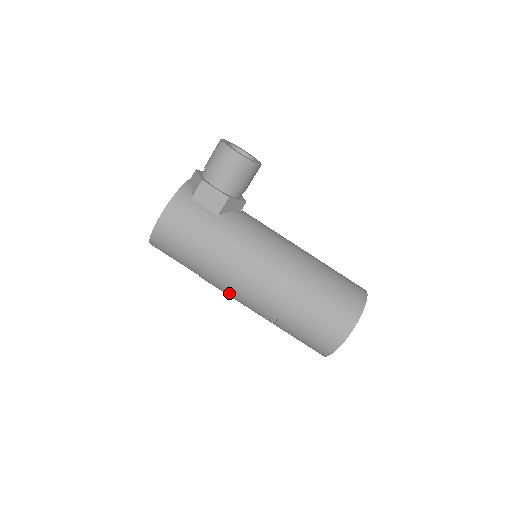
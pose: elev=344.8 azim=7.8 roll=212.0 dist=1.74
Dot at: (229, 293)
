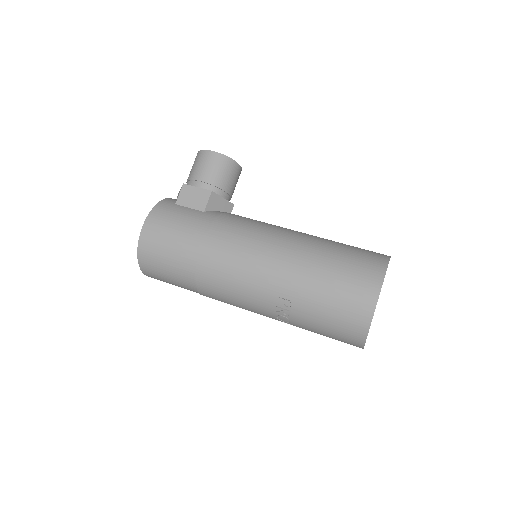
Dot at: (231, 291)
